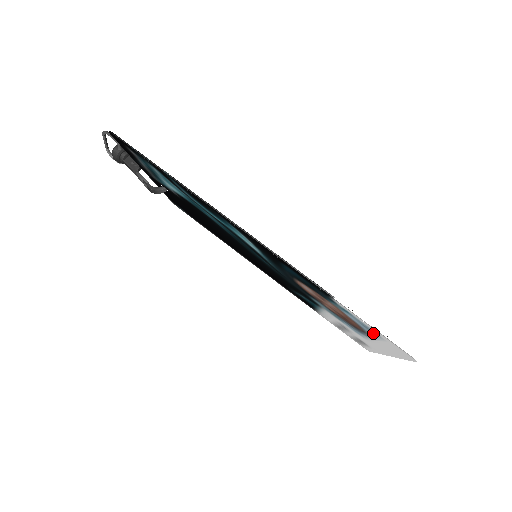
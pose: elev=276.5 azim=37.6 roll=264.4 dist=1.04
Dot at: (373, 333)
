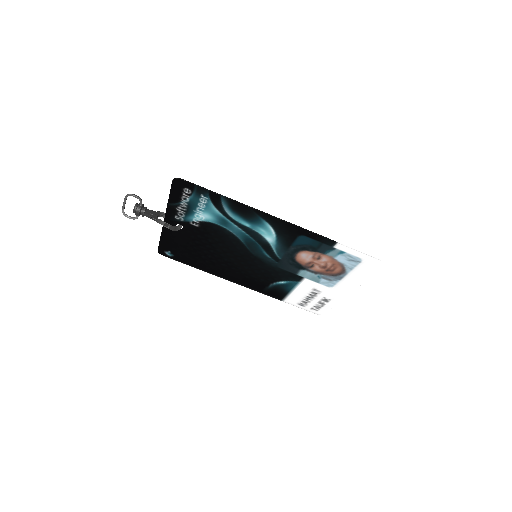
Dot at: (355, 263)
